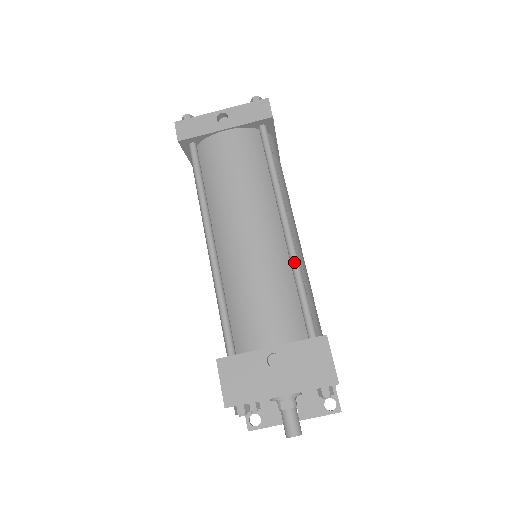
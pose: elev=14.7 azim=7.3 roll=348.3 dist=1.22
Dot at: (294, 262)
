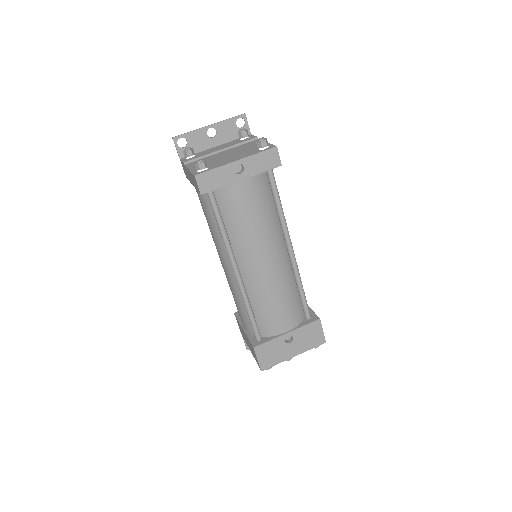
Dot at: (297, 276)
